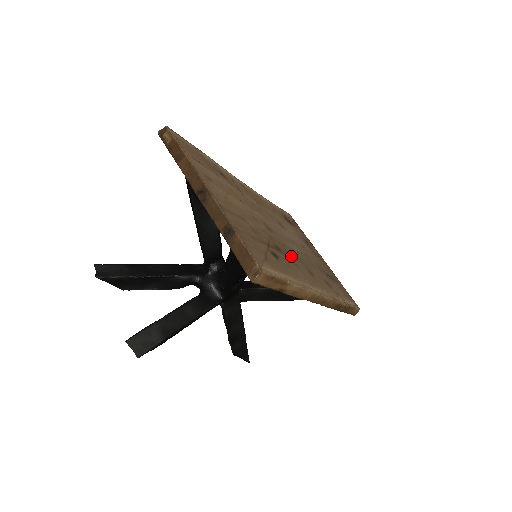
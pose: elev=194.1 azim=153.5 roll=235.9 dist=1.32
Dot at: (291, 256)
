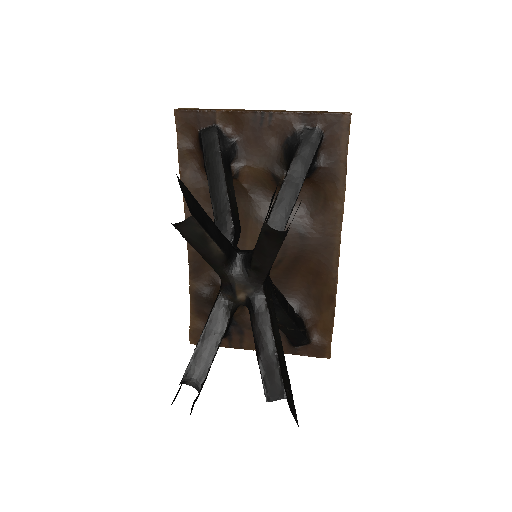
Dot at: occluded
